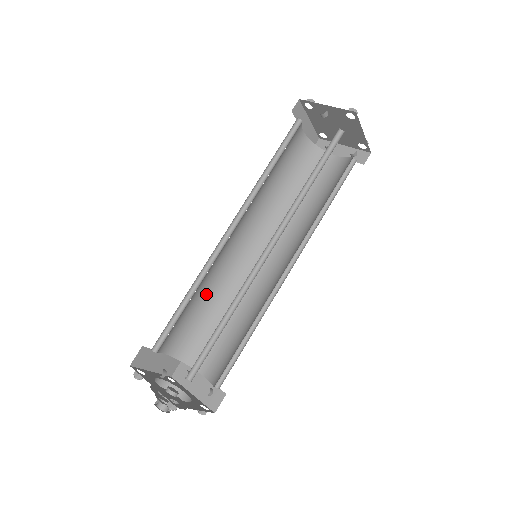
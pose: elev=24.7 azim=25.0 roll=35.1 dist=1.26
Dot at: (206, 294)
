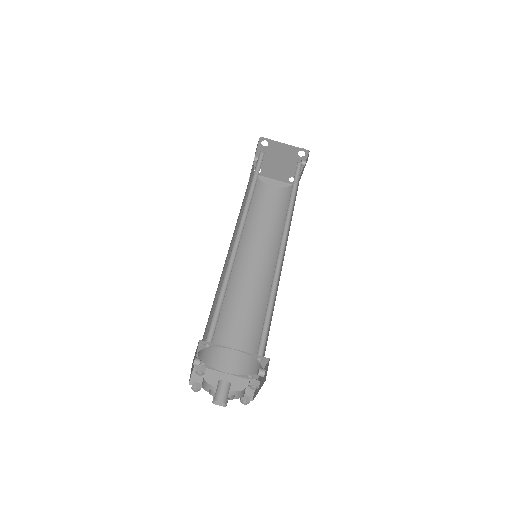
Dot at: (246, 314)
